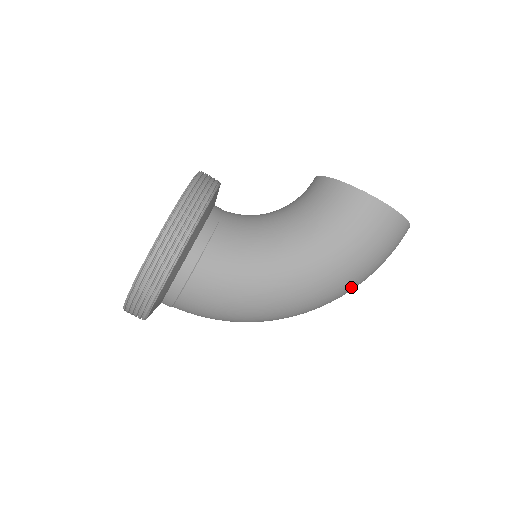
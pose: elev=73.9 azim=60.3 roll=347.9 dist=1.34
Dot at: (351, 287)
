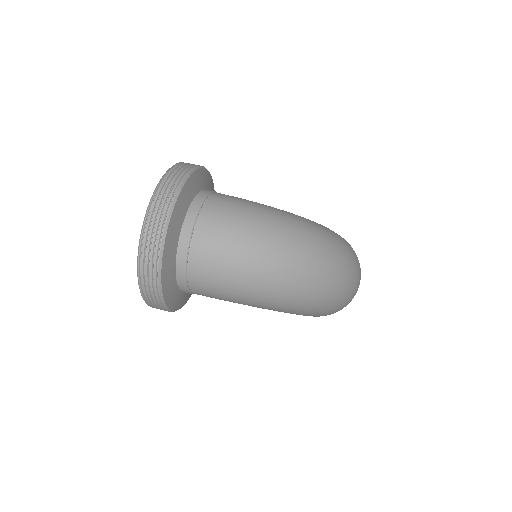
Dot at: (345, 248)
